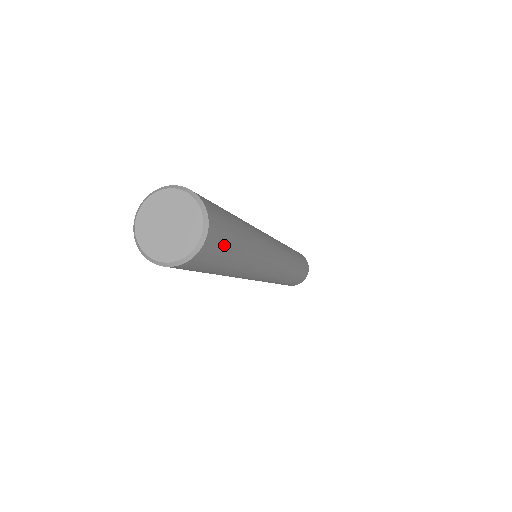
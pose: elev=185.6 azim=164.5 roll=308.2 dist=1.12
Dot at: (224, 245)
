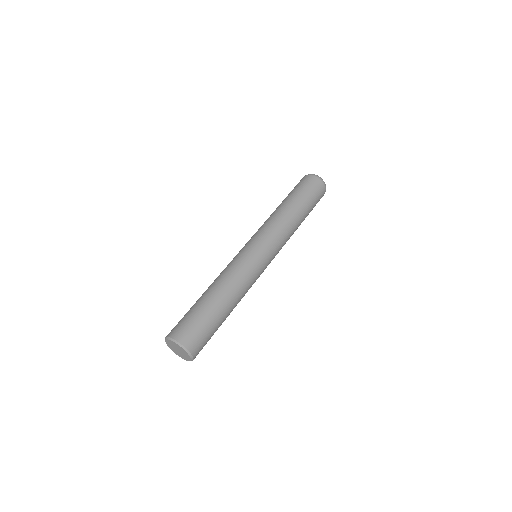
Dot at: occluded
